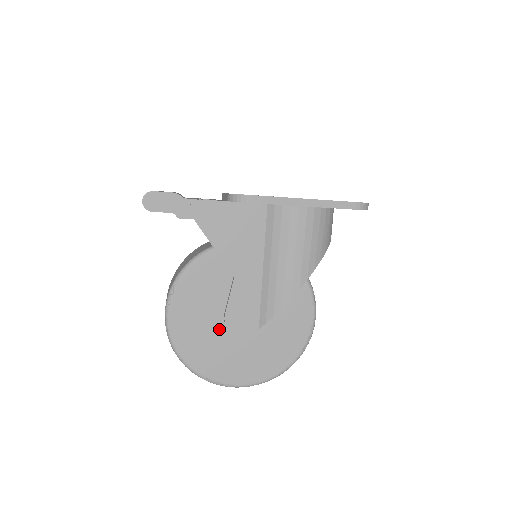
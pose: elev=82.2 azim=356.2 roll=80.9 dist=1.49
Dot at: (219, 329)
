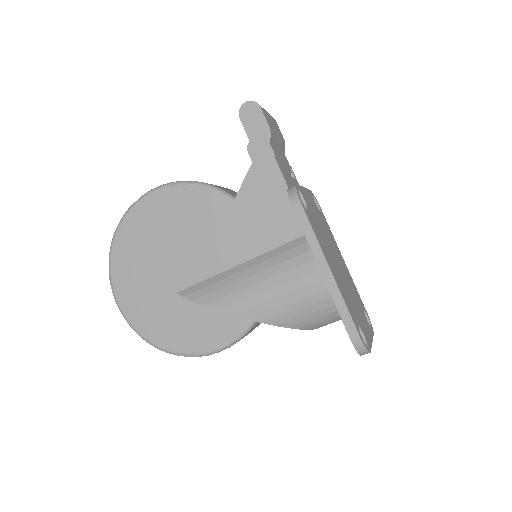
Dot at: (160, 252)
